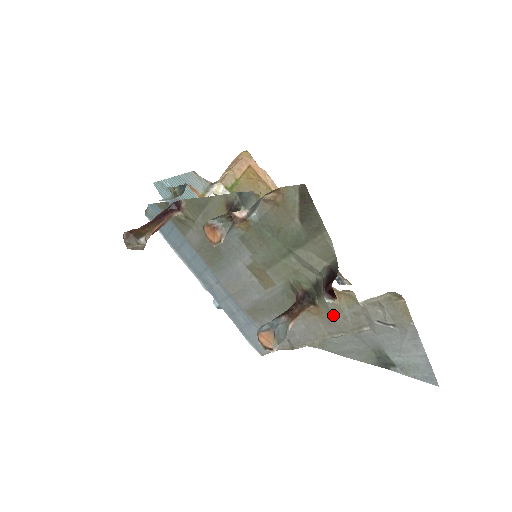
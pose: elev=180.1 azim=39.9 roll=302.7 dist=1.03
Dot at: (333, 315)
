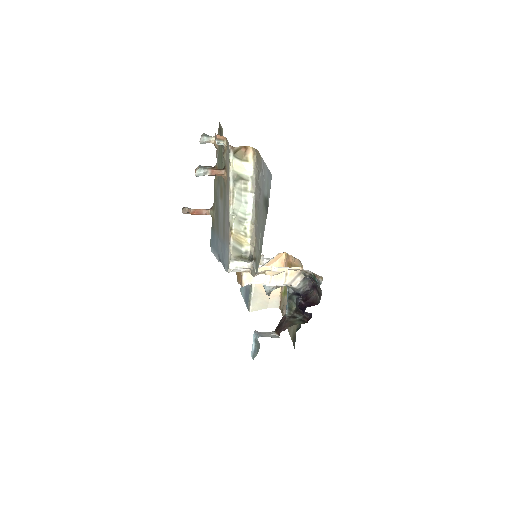
Dot at: (227, 162)
